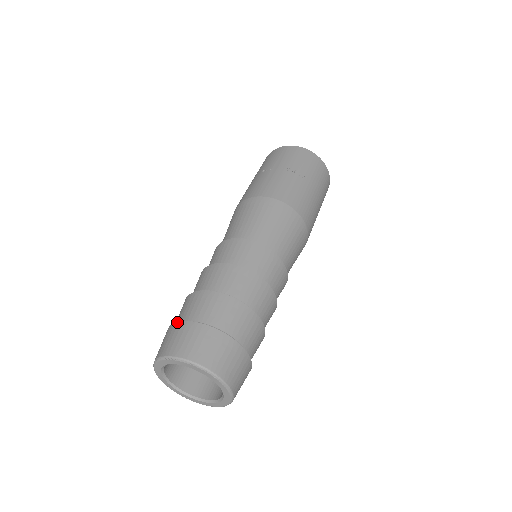
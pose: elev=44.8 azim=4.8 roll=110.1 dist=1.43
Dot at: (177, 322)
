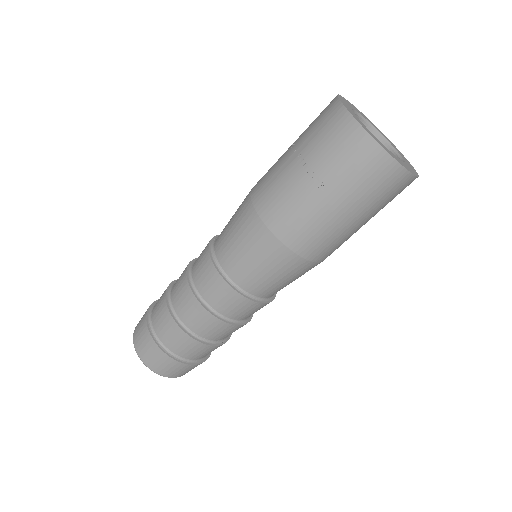
Dot at: (148, 308)
